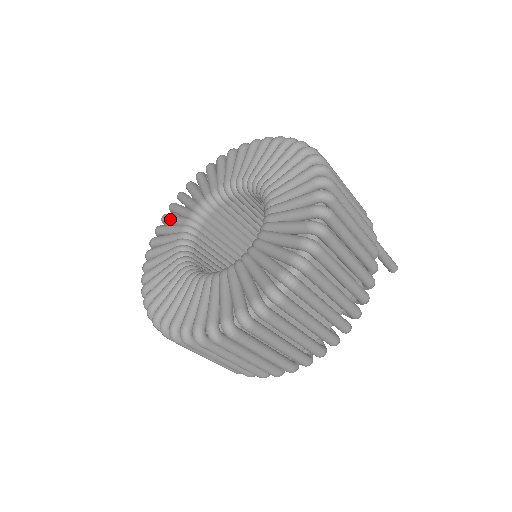
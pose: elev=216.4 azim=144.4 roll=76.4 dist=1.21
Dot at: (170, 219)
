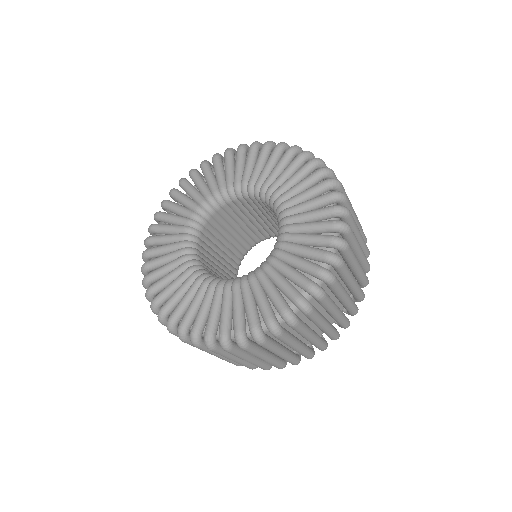
Dot at: (158, 250)
